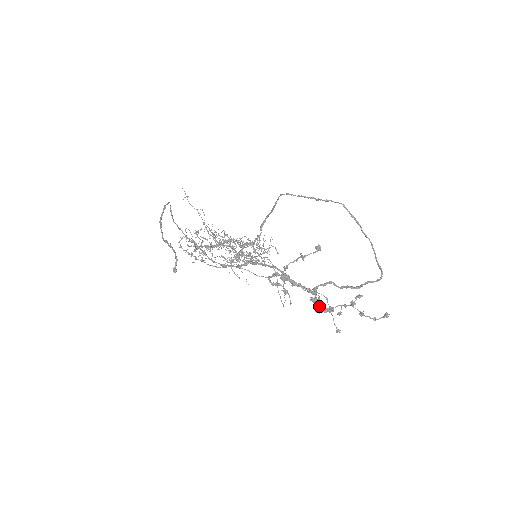
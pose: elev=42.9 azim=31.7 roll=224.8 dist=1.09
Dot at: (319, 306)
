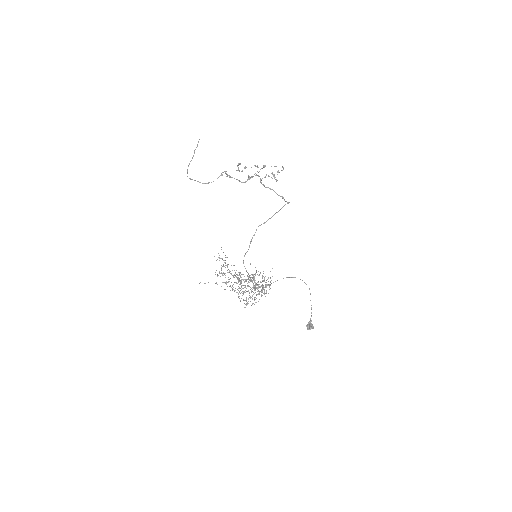
Dot at: (265, 176)
